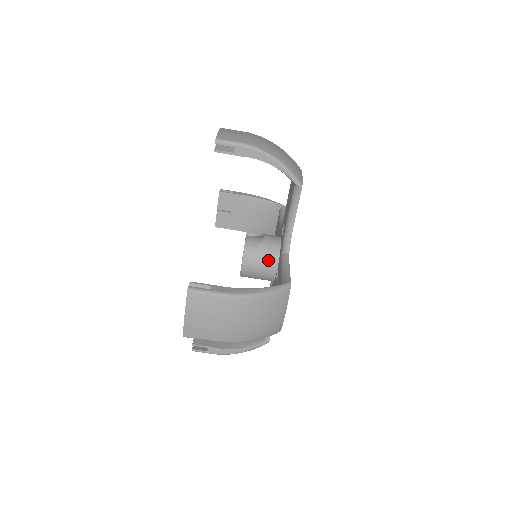
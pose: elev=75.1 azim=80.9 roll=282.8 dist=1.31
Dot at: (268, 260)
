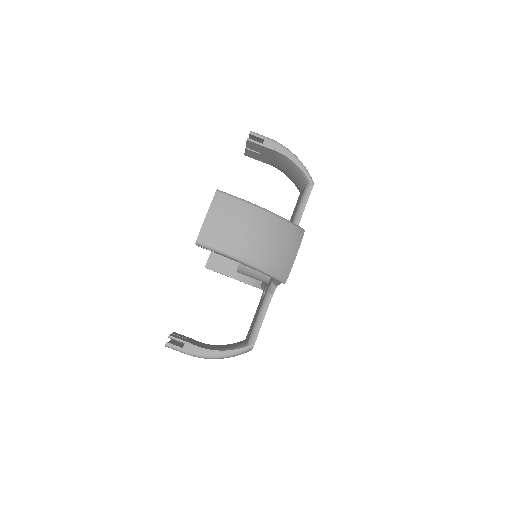
Dot at: occluded
